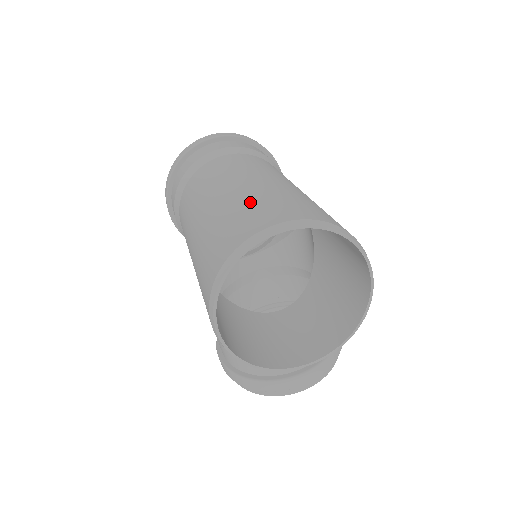
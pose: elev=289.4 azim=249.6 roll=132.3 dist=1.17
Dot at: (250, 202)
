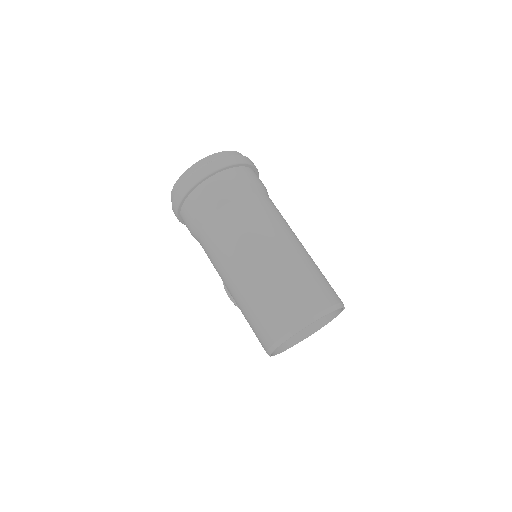
Dot at: (280, 290)
